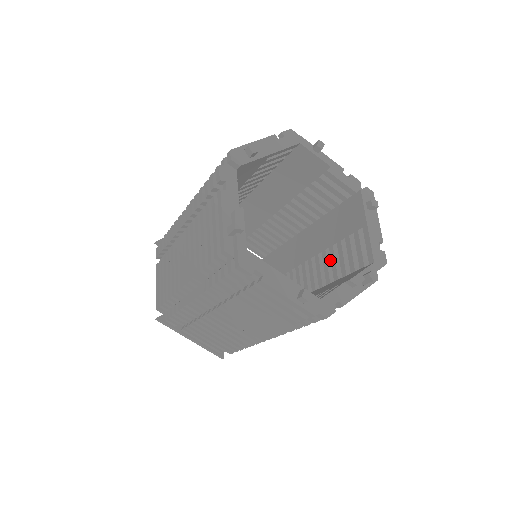
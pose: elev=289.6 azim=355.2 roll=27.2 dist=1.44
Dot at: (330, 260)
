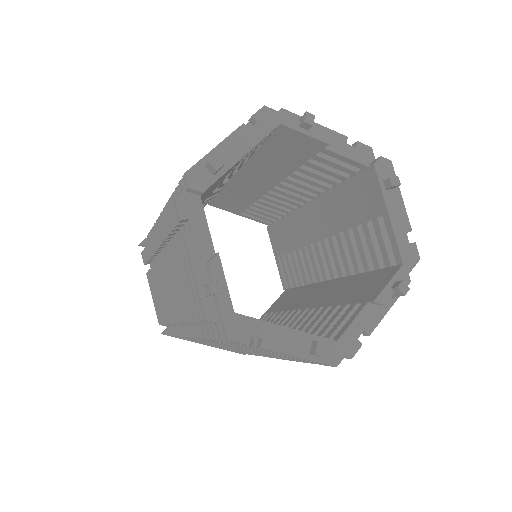
Dot at: occluded
